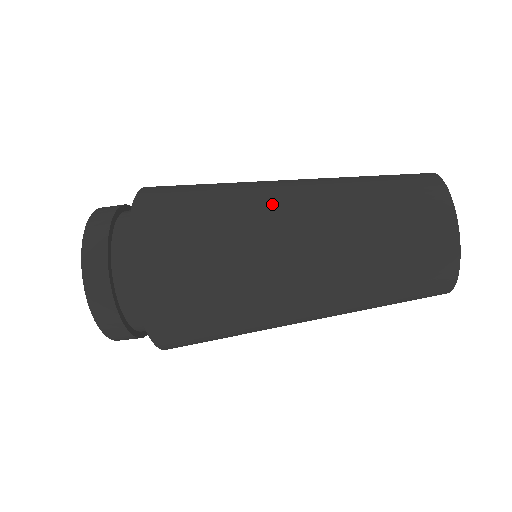
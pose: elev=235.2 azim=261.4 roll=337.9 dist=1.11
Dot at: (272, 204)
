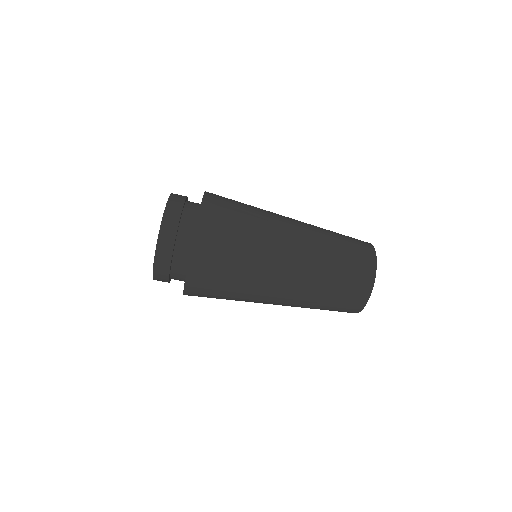
Dot at: (276, 268)
